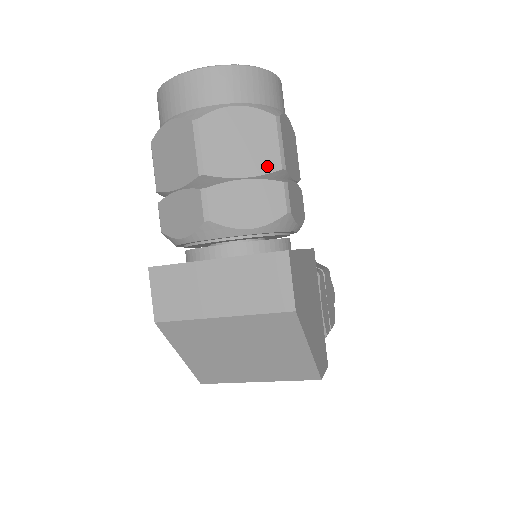
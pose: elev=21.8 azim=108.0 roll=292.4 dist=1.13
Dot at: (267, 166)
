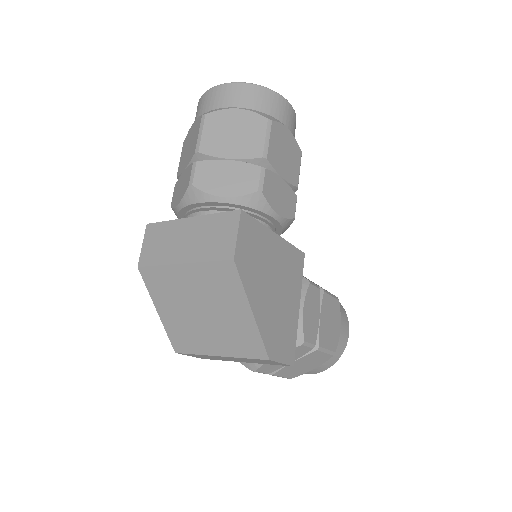
Dot at: (251, 153)
